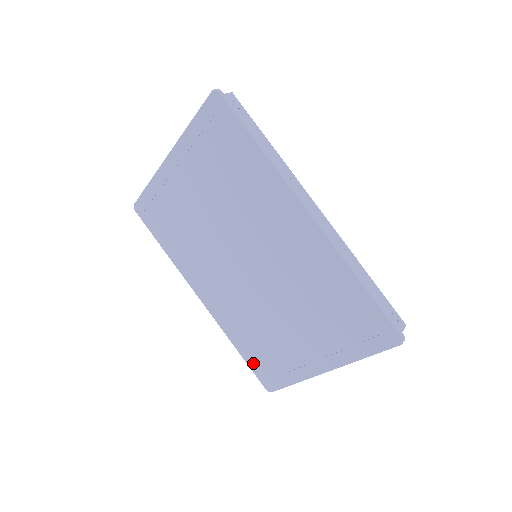
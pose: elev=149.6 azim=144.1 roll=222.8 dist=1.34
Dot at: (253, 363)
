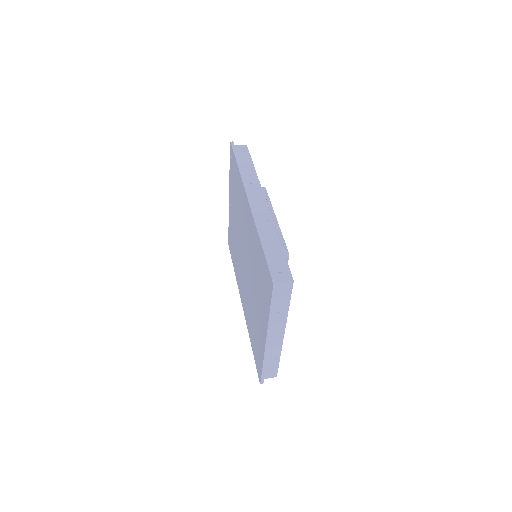
Dot at: (255, 355)
